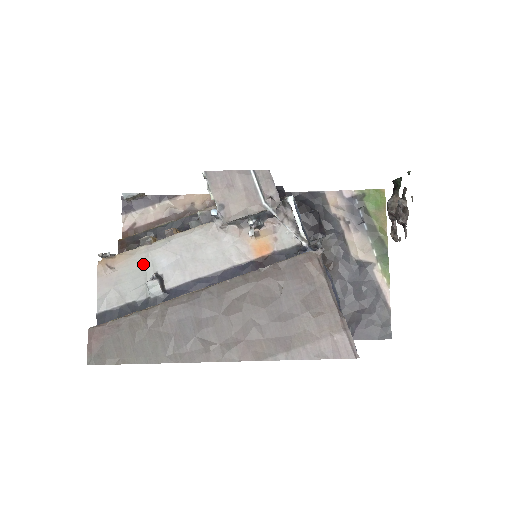
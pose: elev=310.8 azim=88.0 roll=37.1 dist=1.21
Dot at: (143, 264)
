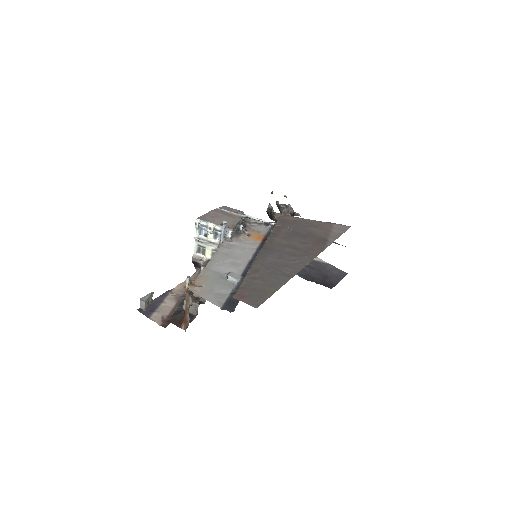
Dot at: (214, 275)
